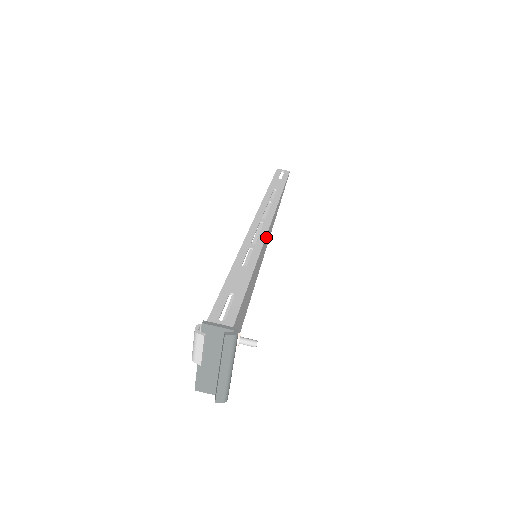
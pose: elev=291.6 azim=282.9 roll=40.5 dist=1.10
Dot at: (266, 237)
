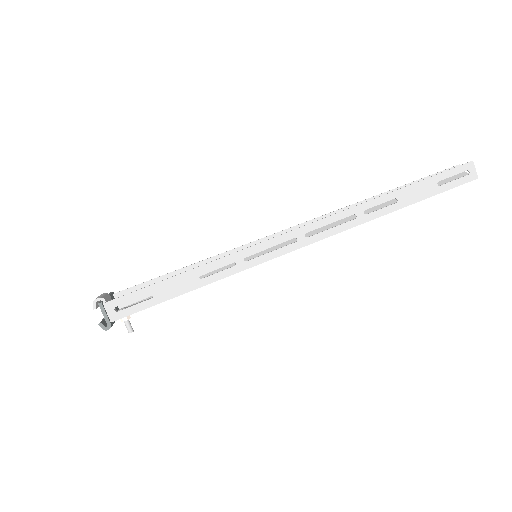
Dot at: (274, 257)
